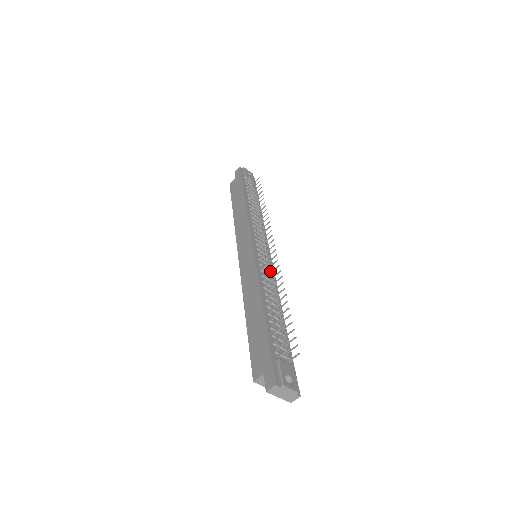
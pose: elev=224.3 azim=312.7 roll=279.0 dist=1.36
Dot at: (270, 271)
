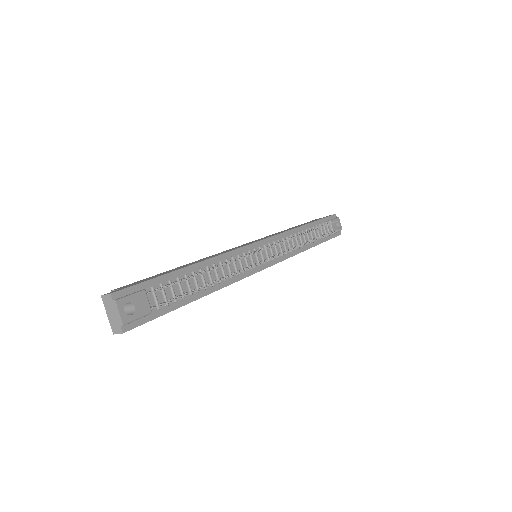
Dot at: (247, 267)
